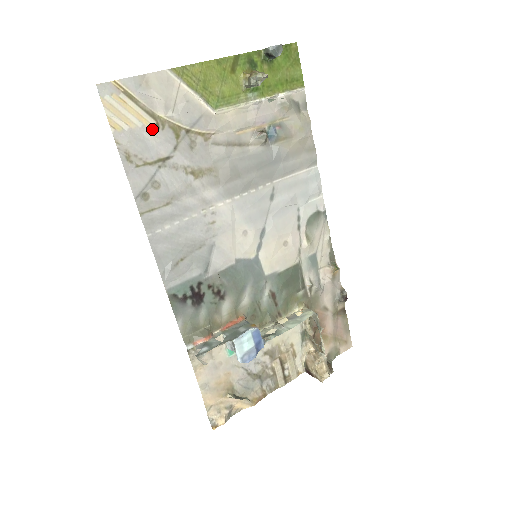
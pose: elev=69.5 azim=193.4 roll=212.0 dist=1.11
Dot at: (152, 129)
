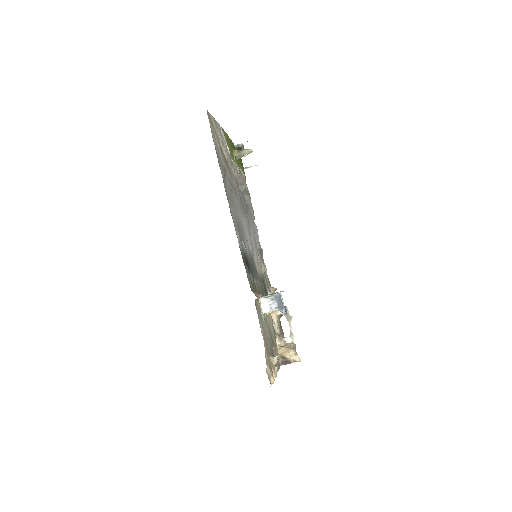
Dot at: (220, 149)
